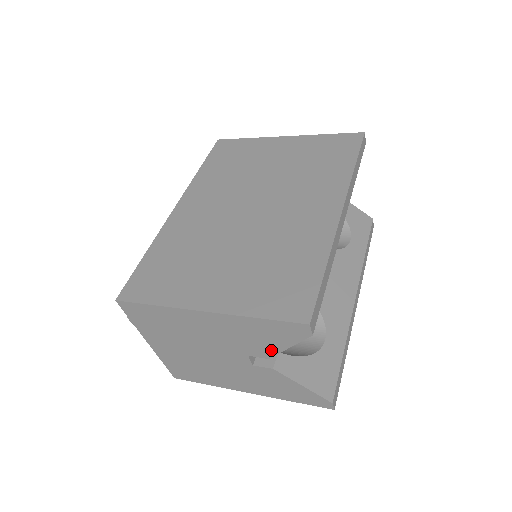
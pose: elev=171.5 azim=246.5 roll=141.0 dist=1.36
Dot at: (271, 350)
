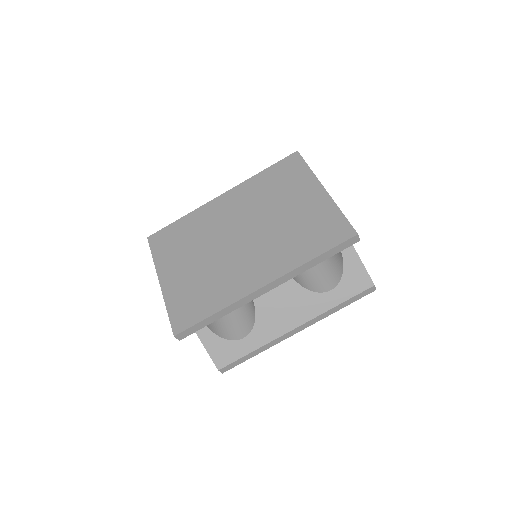
Dot at: occluded
